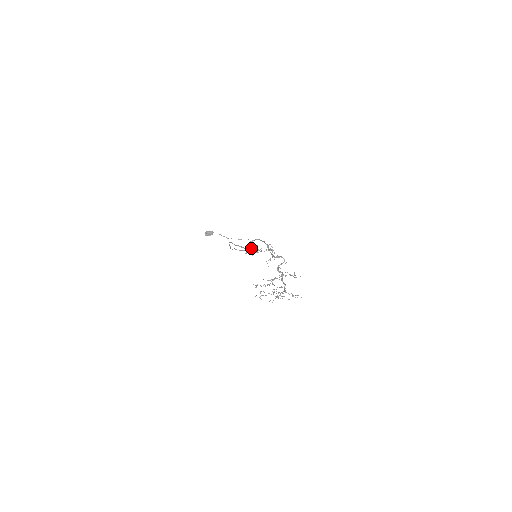
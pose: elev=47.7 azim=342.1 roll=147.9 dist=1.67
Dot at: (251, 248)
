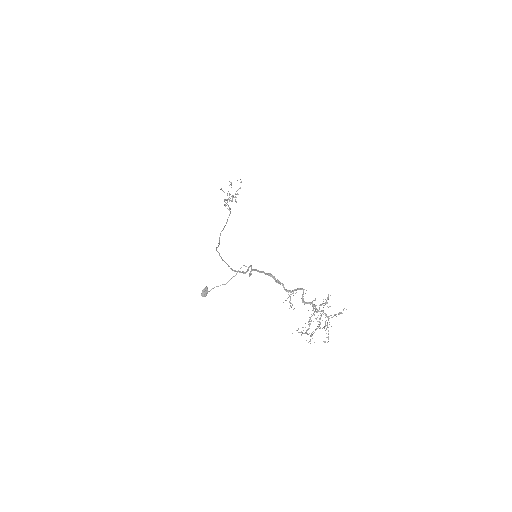
Dot at: occluded
